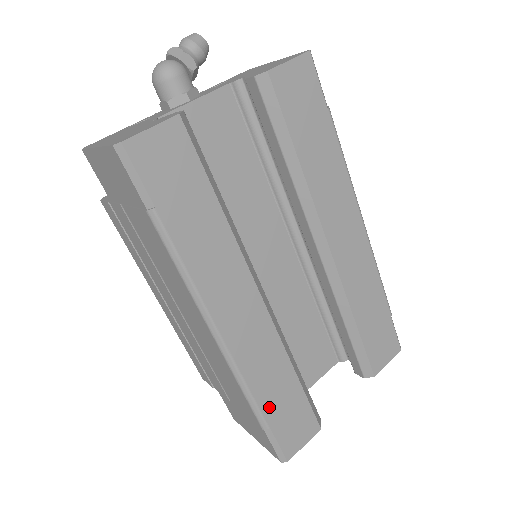
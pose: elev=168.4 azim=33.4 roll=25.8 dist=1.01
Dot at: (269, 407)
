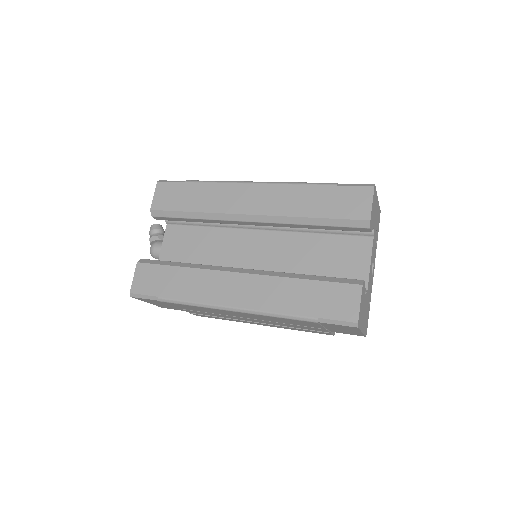
Dot at: (303, 309)
